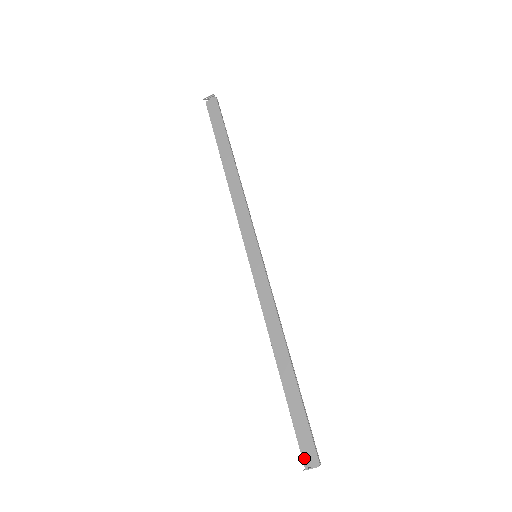
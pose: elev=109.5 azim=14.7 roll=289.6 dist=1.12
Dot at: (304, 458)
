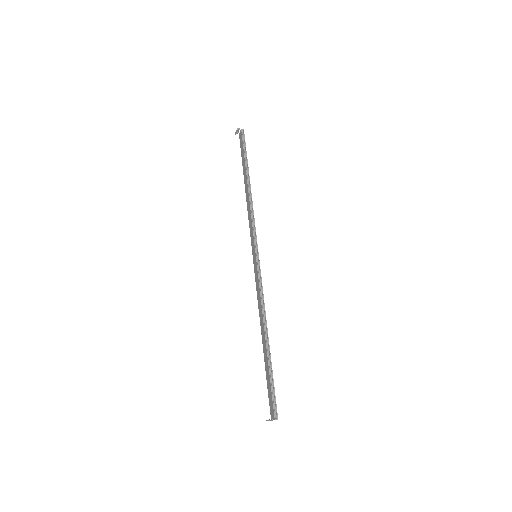
Dot at: (270, 412)
